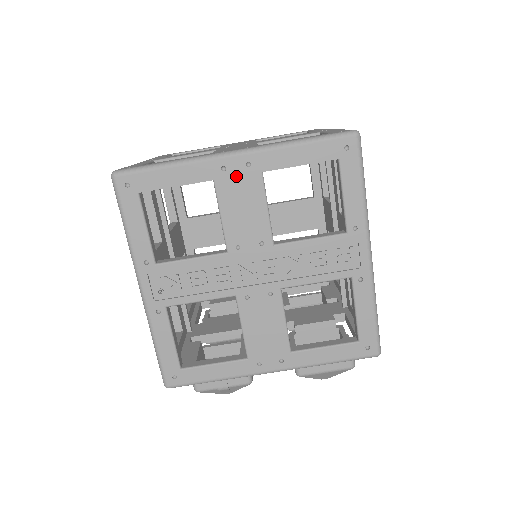
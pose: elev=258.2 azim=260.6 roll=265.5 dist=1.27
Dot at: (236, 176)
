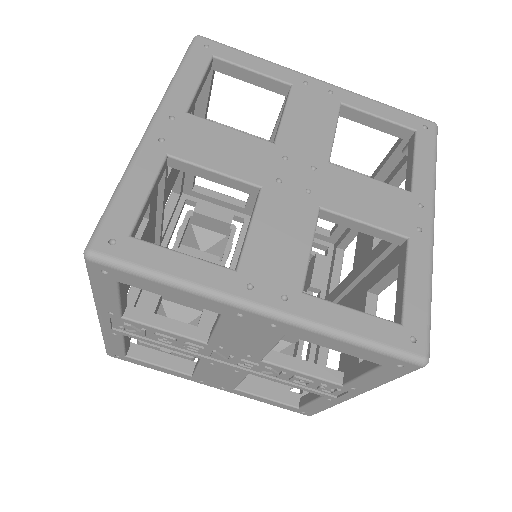
Dot at: (252, 324)
